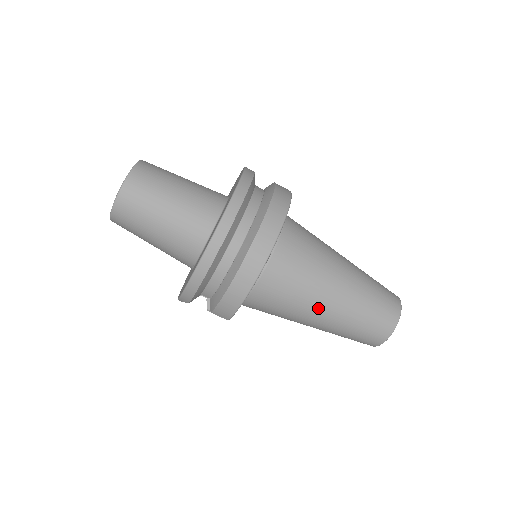
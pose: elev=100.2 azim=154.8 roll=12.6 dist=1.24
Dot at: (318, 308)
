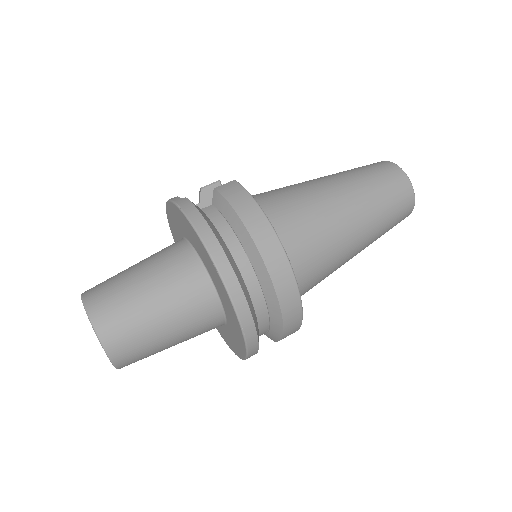
Dot at: (350, 252)
